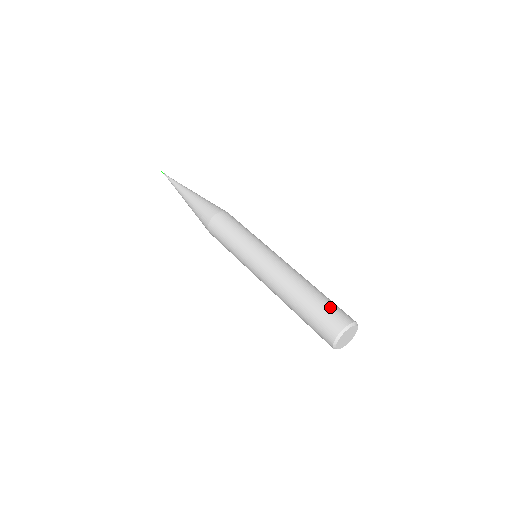
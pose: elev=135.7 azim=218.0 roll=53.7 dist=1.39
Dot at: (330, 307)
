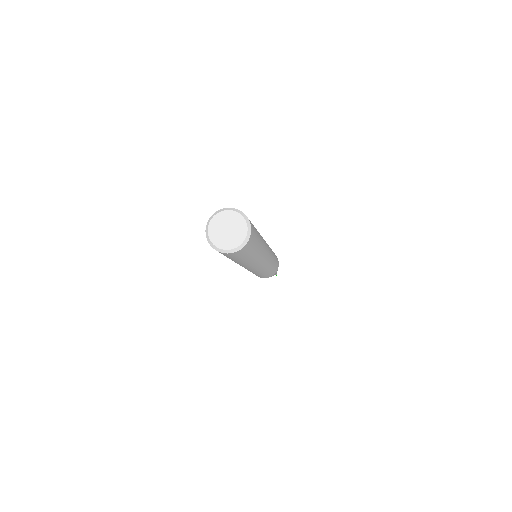
Dot at: occluded
